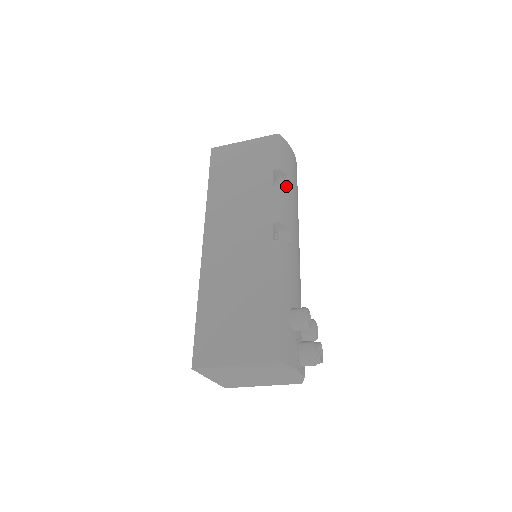
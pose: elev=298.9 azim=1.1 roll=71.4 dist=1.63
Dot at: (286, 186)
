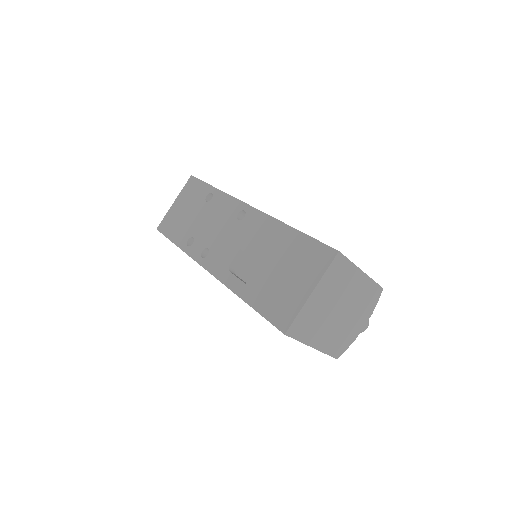
Dot at: occluded
